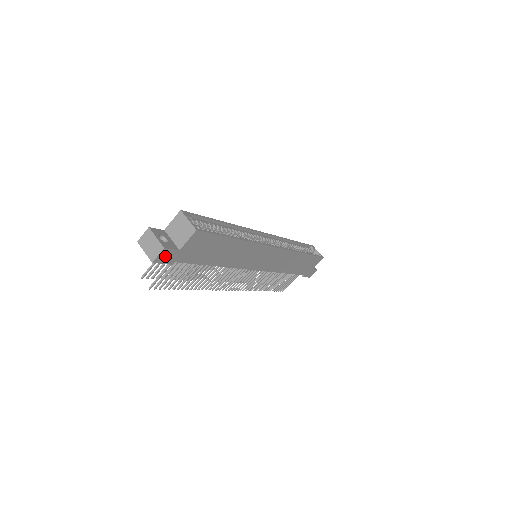
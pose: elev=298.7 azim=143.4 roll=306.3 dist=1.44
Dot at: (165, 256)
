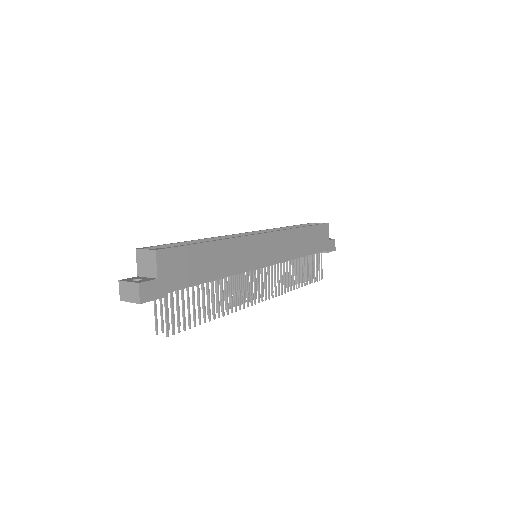
Dot at: (148, 291)
